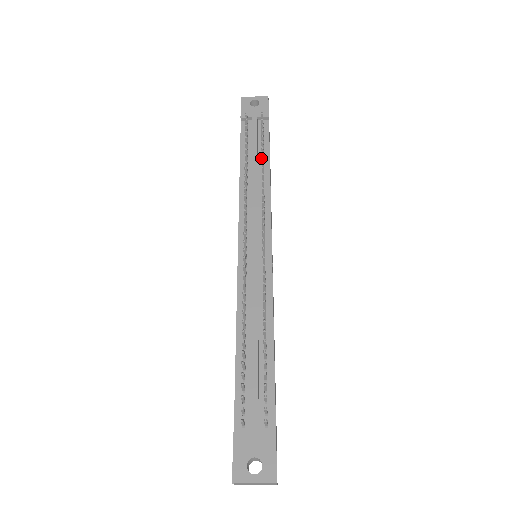
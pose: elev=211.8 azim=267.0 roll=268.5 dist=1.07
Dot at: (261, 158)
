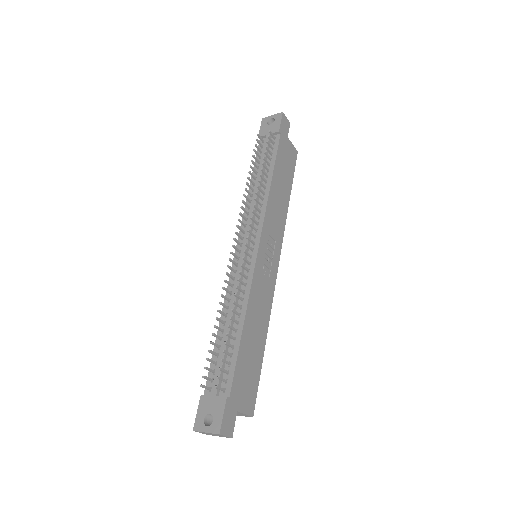
Dot at: (267, 171)
